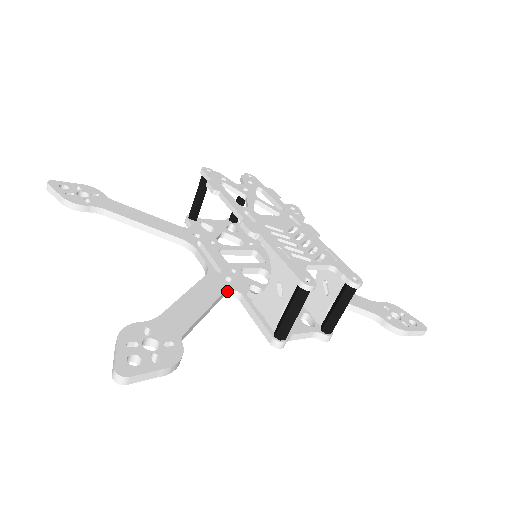
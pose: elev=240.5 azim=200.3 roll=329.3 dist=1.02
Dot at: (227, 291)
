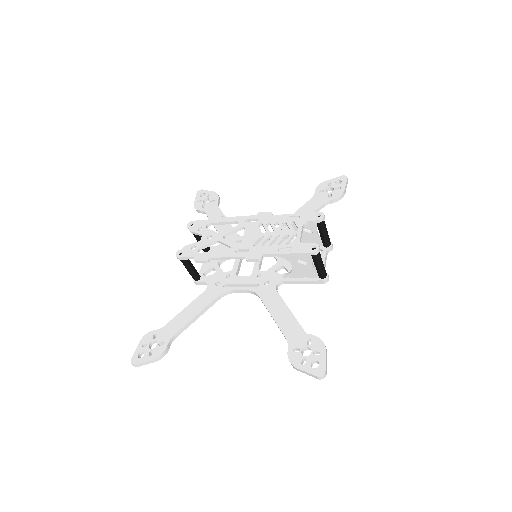
Dot at: (276, 289)
